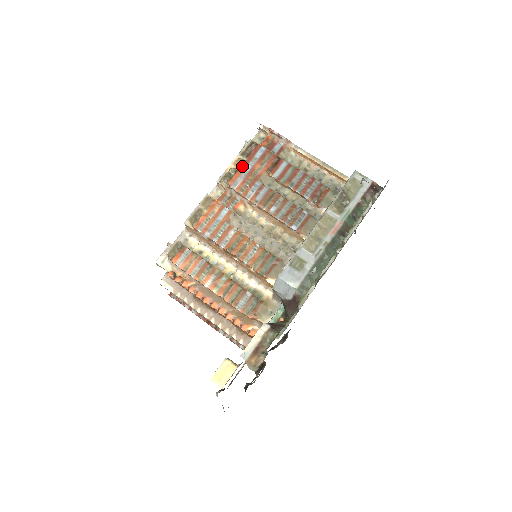
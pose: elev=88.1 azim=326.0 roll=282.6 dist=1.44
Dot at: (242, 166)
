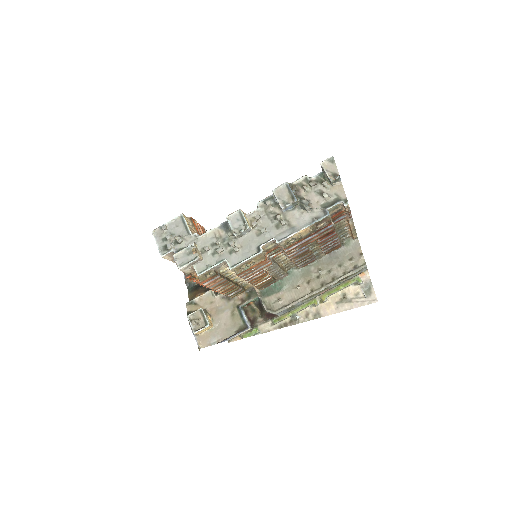
Dot at: (306, 238)
